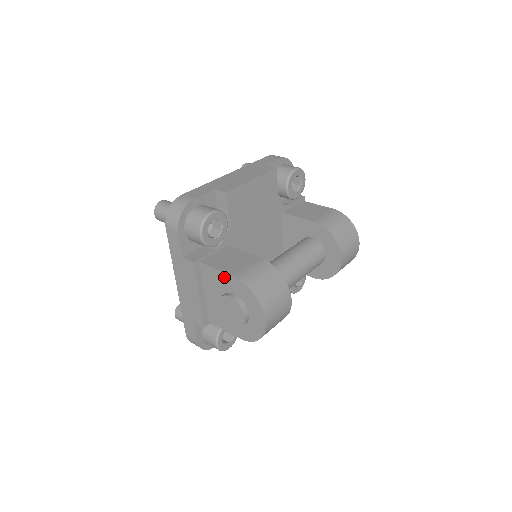
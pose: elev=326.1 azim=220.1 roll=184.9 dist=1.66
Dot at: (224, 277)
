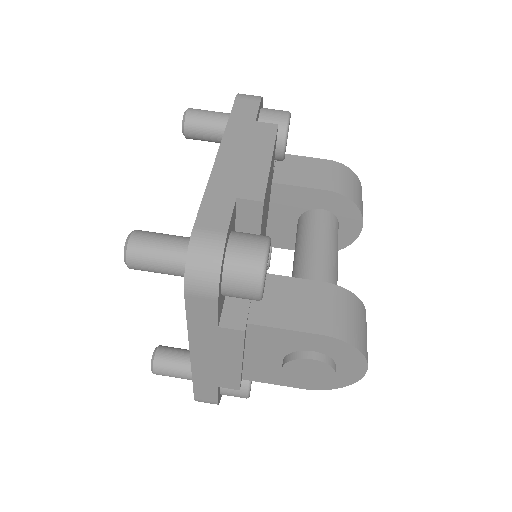
Dot at: (300, 336)
